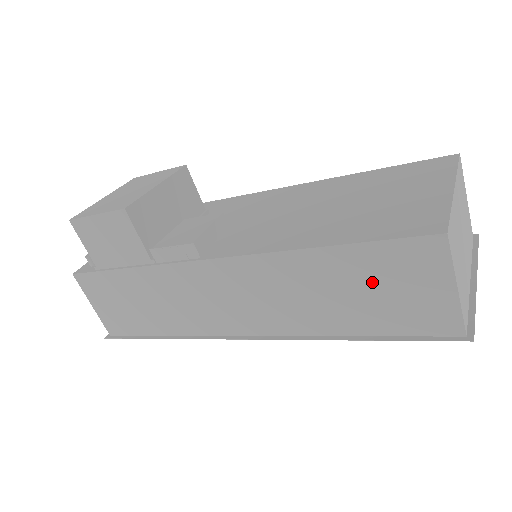
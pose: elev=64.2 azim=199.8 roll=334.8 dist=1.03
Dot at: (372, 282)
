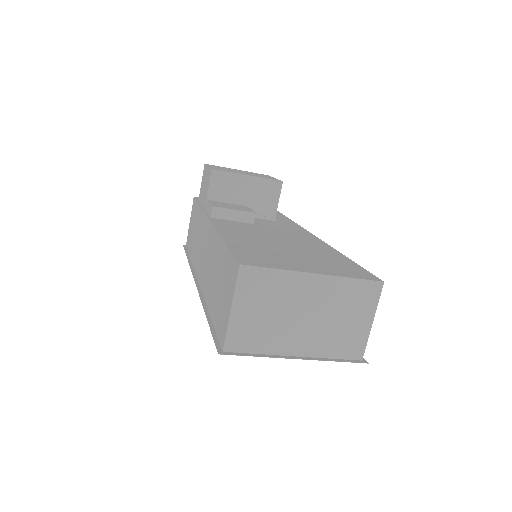
Dot at: (222, 279)
